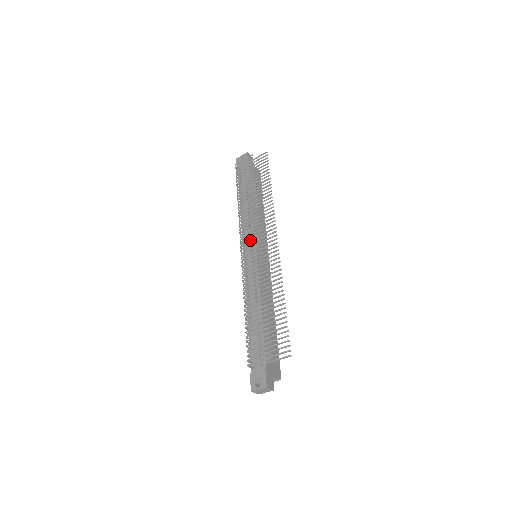
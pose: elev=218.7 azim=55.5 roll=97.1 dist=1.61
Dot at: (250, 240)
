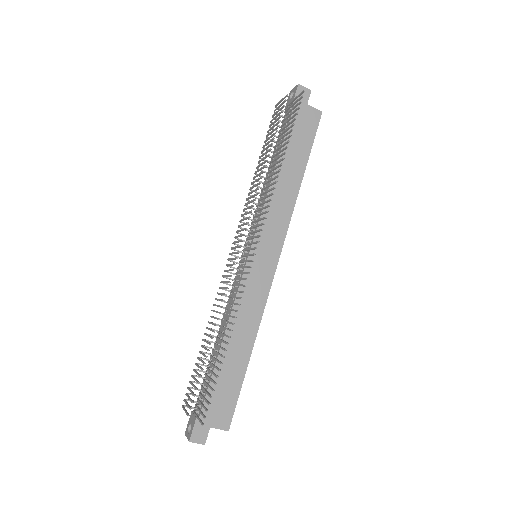
Dot at: occluded
